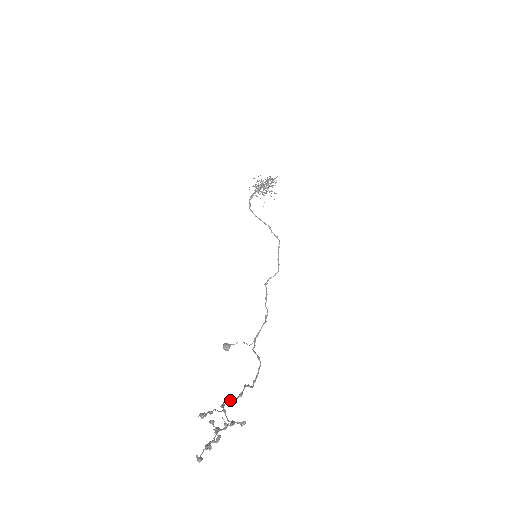
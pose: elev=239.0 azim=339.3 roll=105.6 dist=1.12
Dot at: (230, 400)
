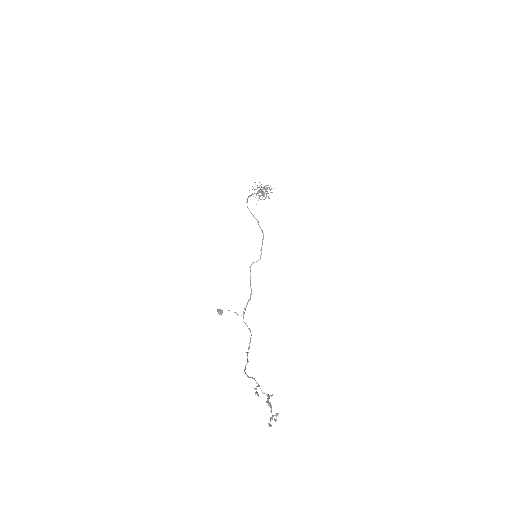
Dot at: (245, 367)
